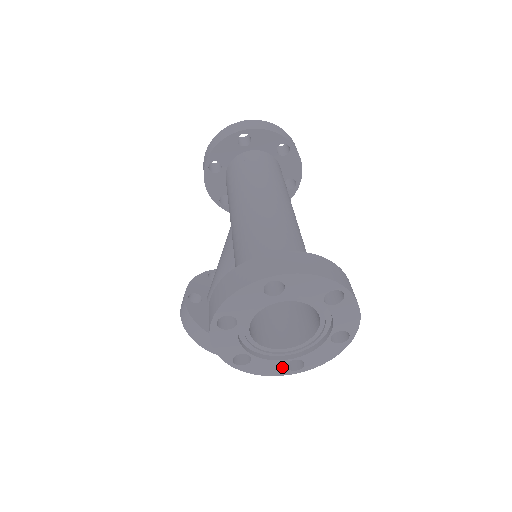
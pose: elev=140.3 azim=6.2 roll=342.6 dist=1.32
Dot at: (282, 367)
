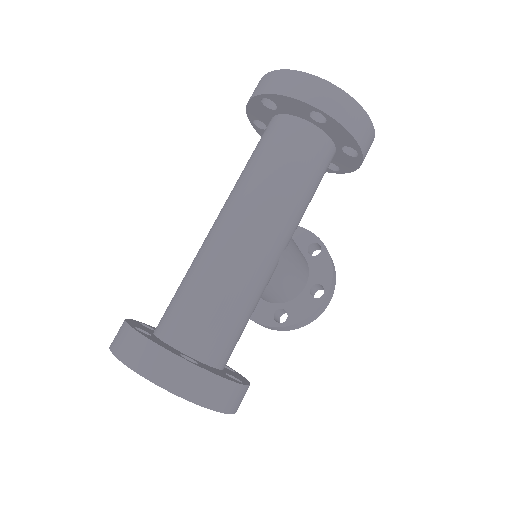
Dot at: occluded
